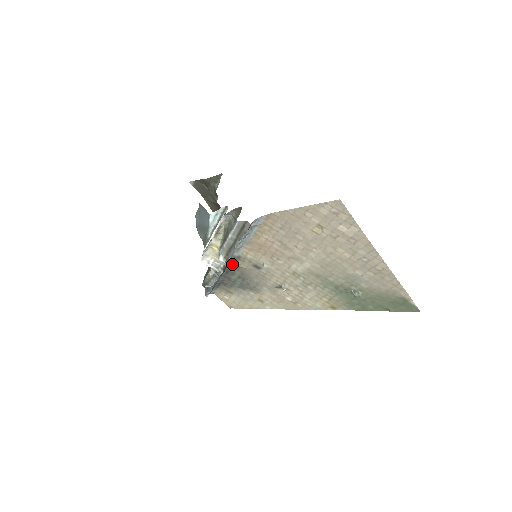
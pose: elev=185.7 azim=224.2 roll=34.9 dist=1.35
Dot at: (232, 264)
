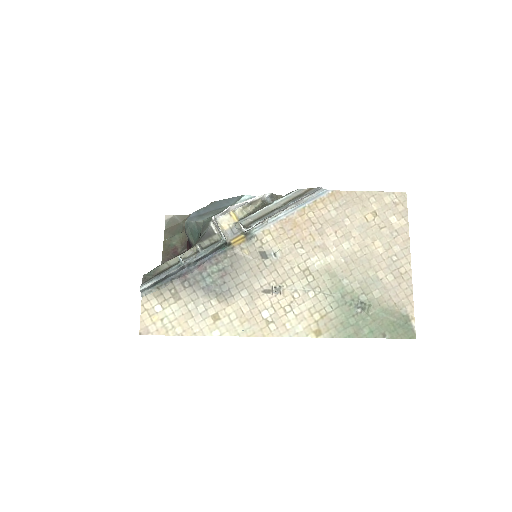
Dot at: (235, 244)
